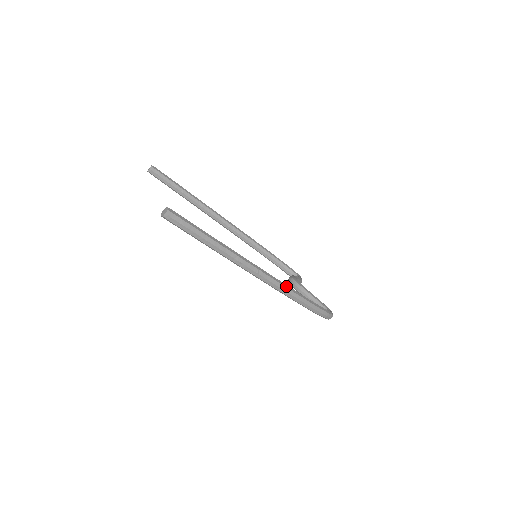
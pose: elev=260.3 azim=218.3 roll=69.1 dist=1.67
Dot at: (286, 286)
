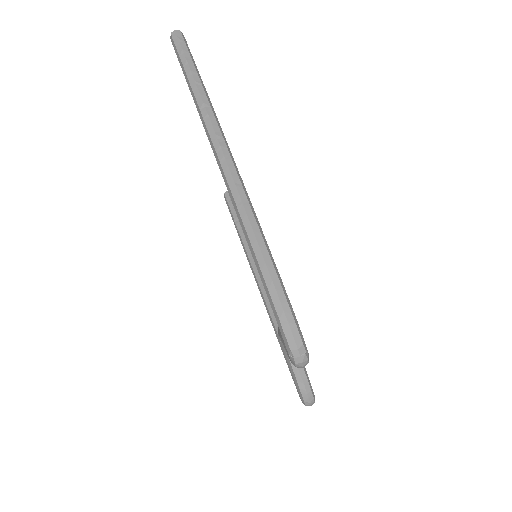
Dot at: (247, 194)
